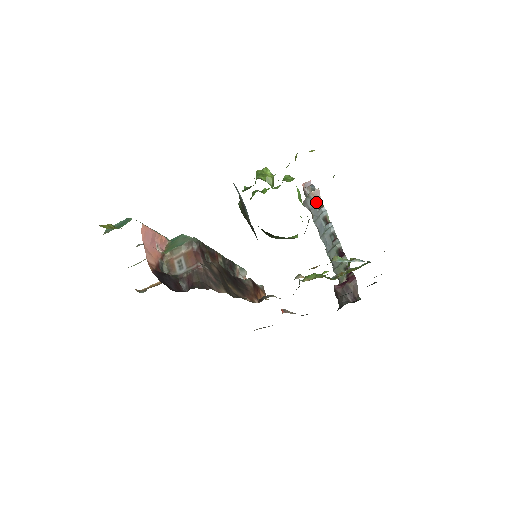
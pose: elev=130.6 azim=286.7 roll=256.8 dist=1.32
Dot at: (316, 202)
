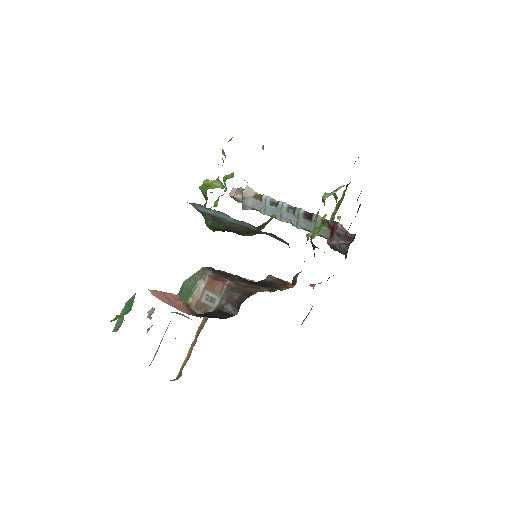
Dot at: (253, 197)
